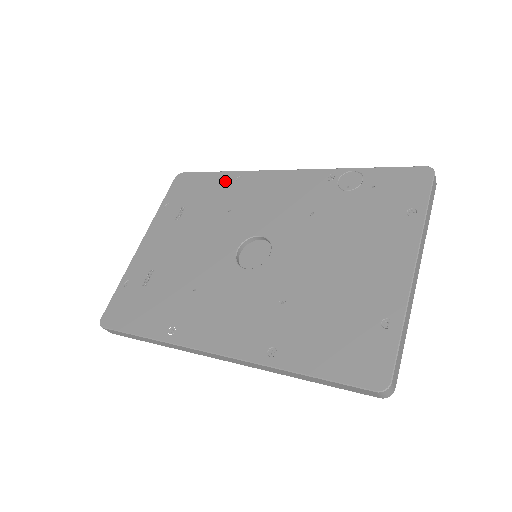
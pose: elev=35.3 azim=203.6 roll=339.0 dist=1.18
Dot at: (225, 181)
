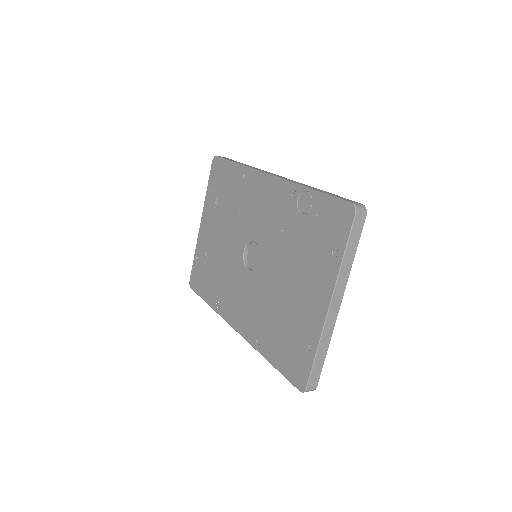
Dot at: (237, 175)
